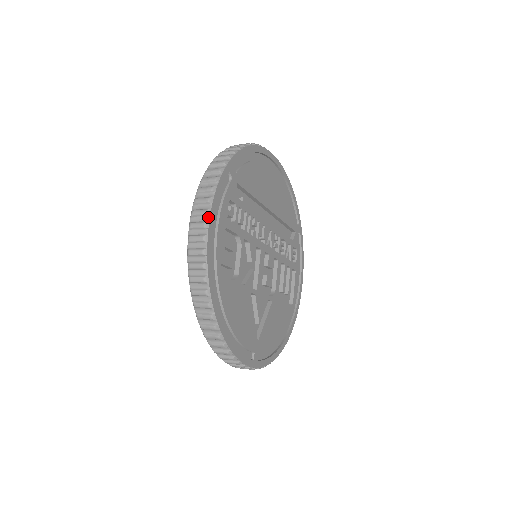
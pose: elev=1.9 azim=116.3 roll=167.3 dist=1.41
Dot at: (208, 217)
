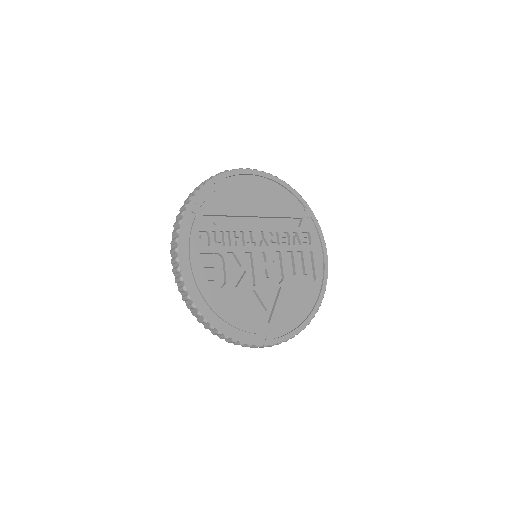
Dot at: (177, 253)
